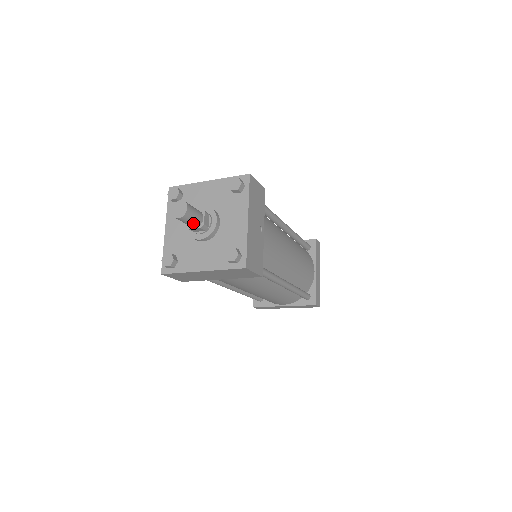
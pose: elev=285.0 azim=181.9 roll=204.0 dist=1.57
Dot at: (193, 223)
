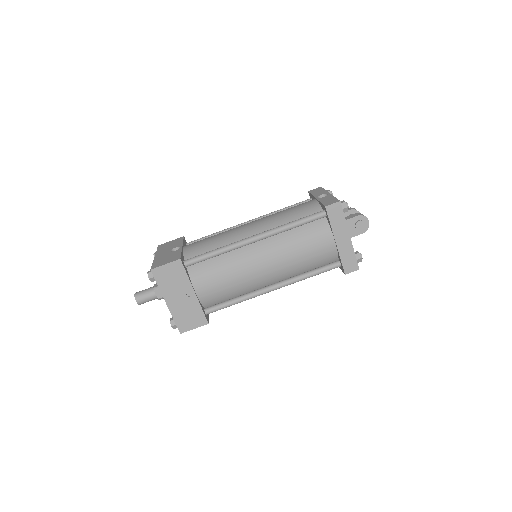
Dot at: occluded
